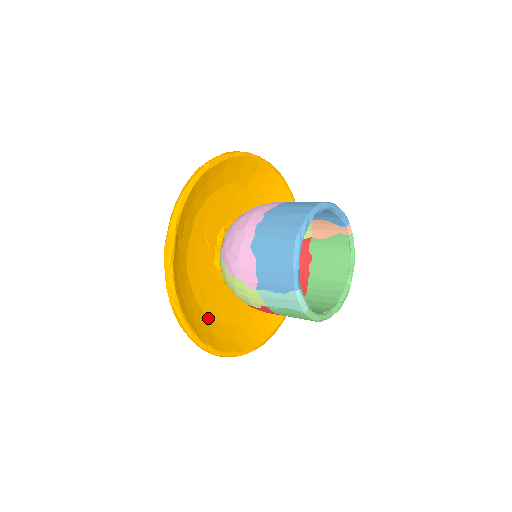
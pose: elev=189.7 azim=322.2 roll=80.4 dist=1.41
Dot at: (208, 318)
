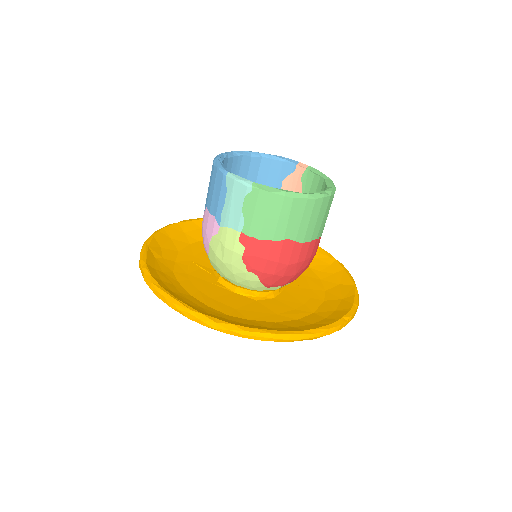
Dot at: (218, 312)
